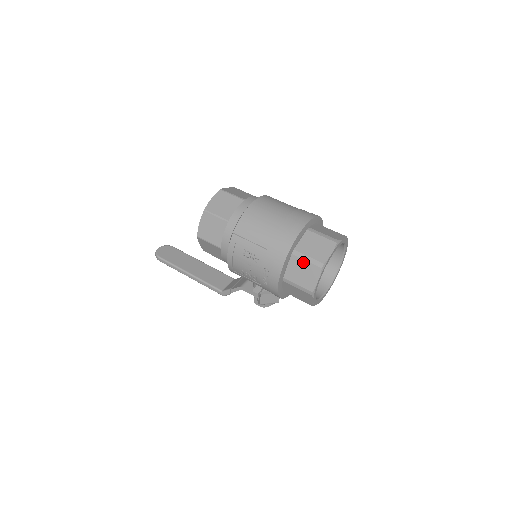
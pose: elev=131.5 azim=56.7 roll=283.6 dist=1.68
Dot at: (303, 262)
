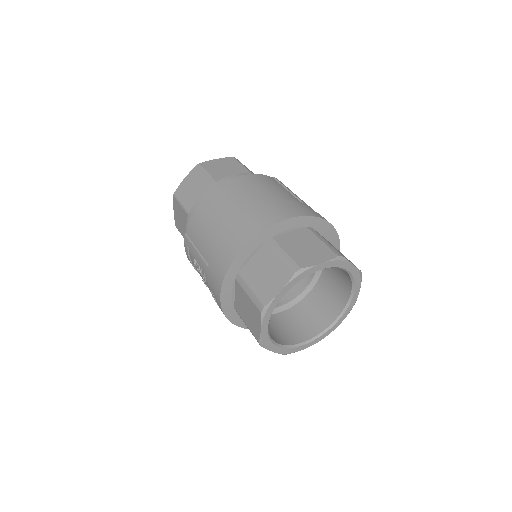
Dot at: (245, 295)
